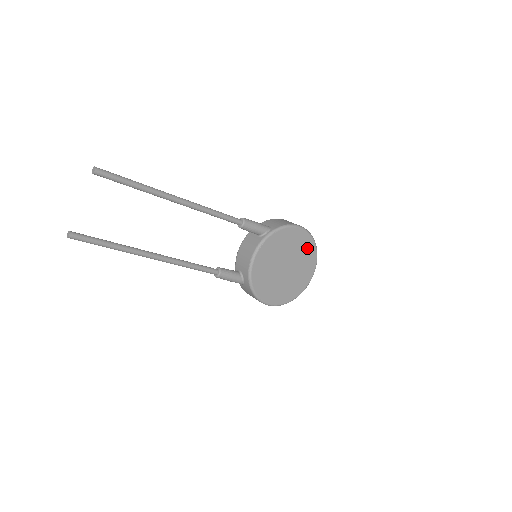
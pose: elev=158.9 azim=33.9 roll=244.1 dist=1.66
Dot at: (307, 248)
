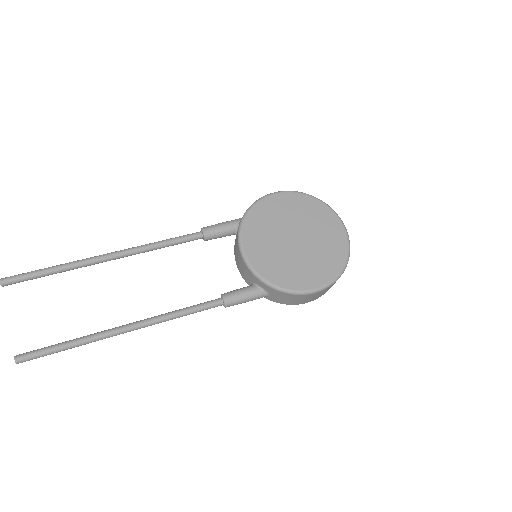
Dot at: (305, 206)
